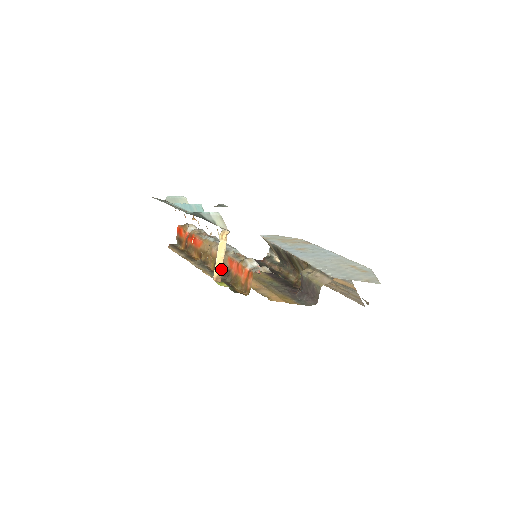
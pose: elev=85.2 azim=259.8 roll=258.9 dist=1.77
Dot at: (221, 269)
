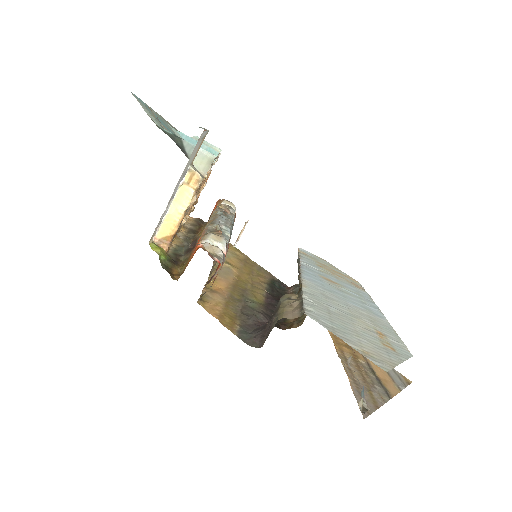
Dot at: (173, 231)
